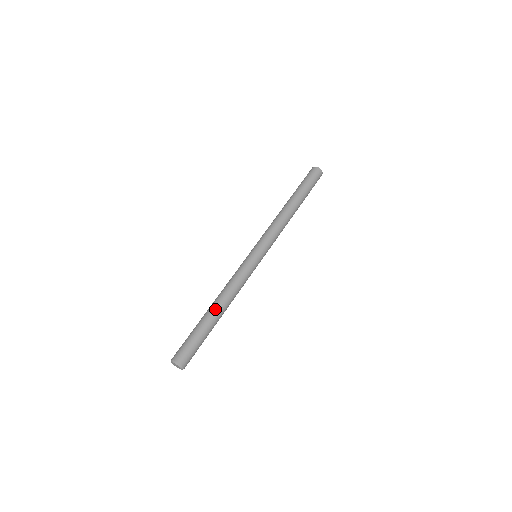
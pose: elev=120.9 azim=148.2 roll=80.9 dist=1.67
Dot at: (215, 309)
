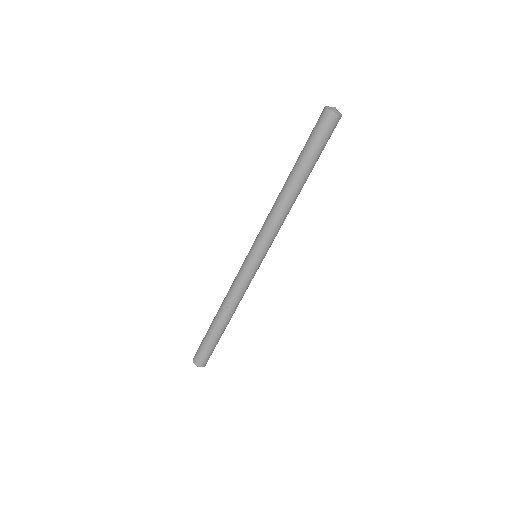
Dot at: (218, 320)
